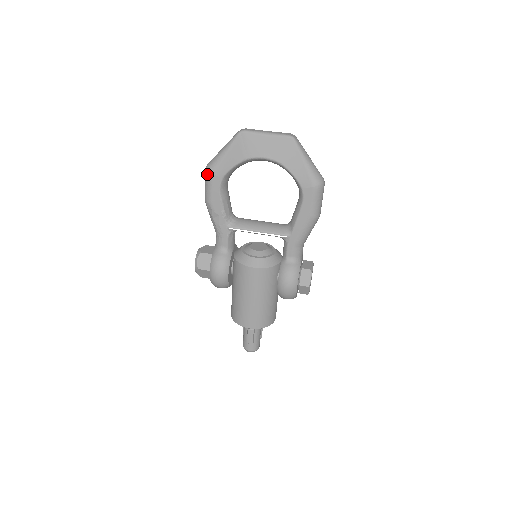
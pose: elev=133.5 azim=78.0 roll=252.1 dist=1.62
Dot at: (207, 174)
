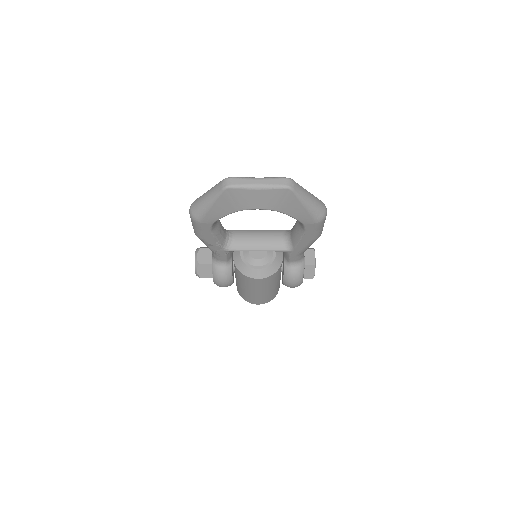
Dot at: (194, 221)
